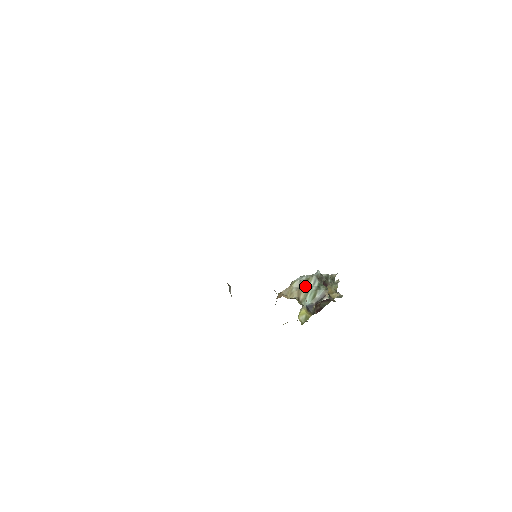
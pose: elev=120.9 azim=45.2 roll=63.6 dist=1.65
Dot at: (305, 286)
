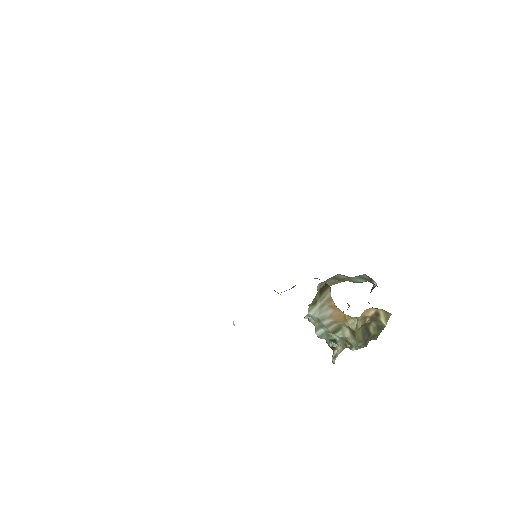
Dot at: occluded
